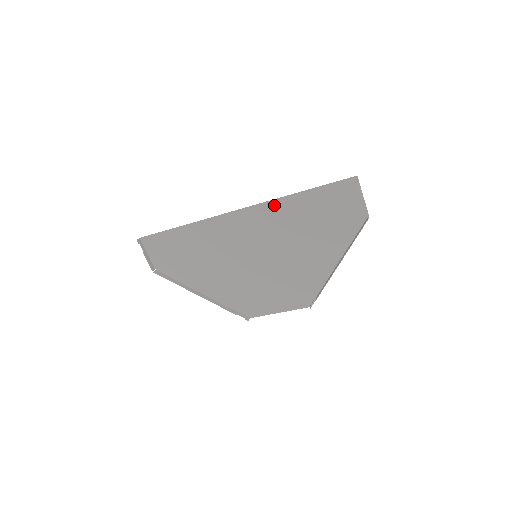
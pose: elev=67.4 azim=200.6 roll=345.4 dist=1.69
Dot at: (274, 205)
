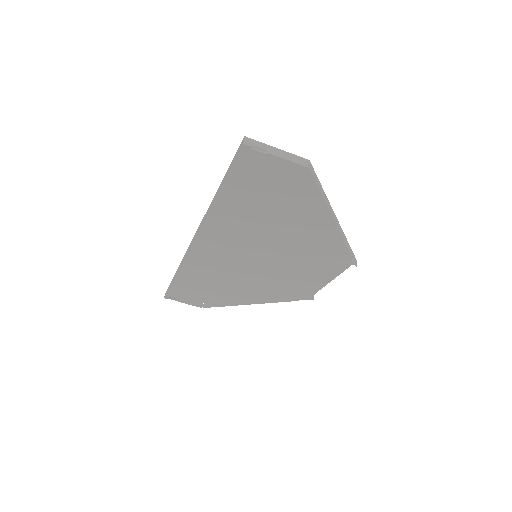
Dot at: (213, 215)
